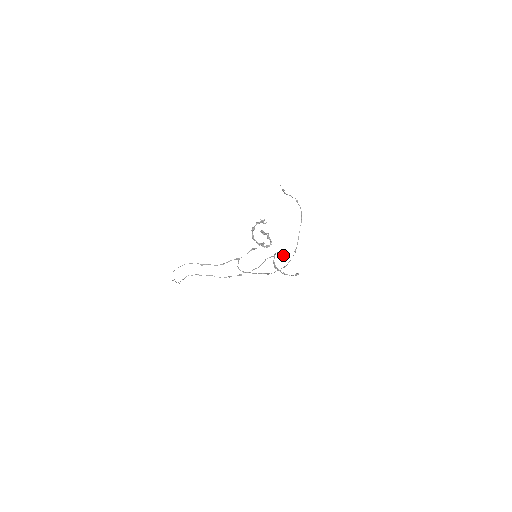
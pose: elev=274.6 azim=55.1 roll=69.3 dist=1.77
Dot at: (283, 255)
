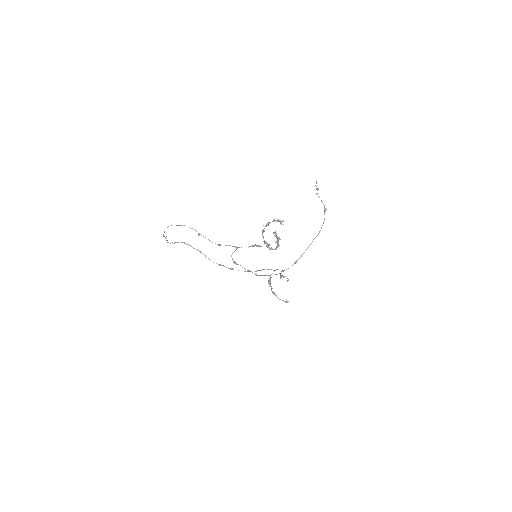
Dot at: occluded
